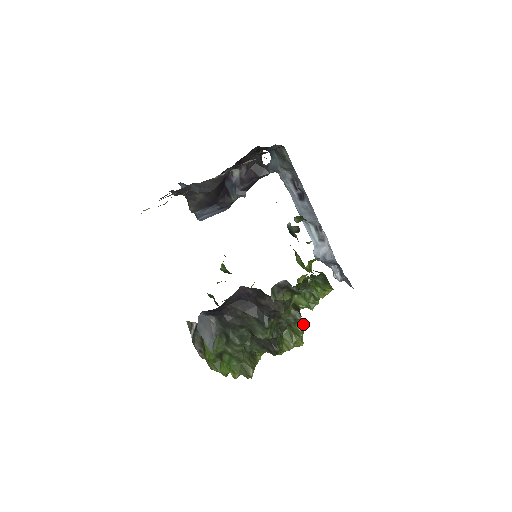
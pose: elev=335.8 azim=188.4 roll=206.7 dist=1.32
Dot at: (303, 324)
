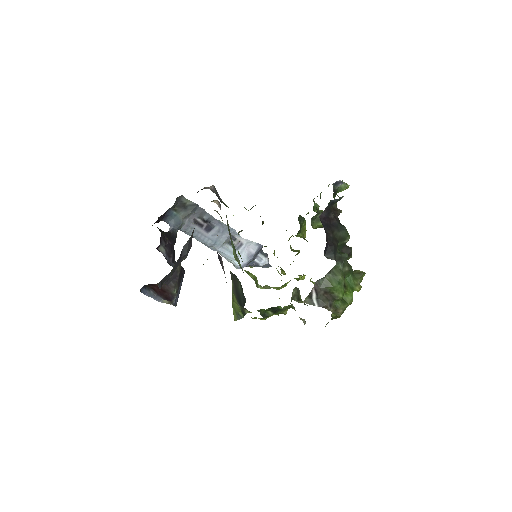
Dot at: occluded
